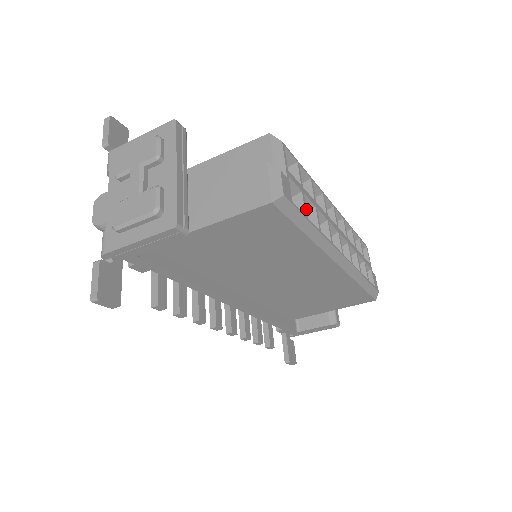
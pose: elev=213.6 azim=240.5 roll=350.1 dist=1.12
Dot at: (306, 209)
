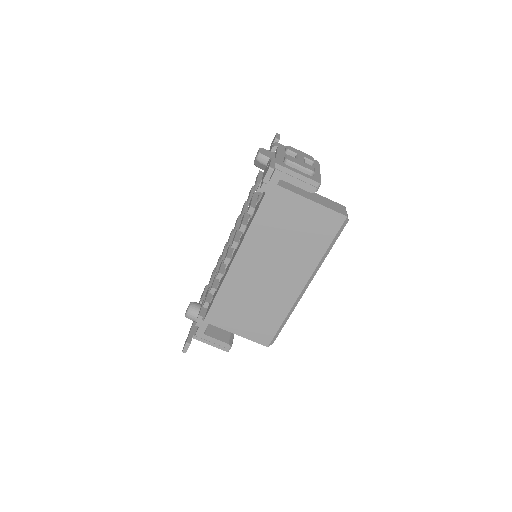
Dot at: occluded
